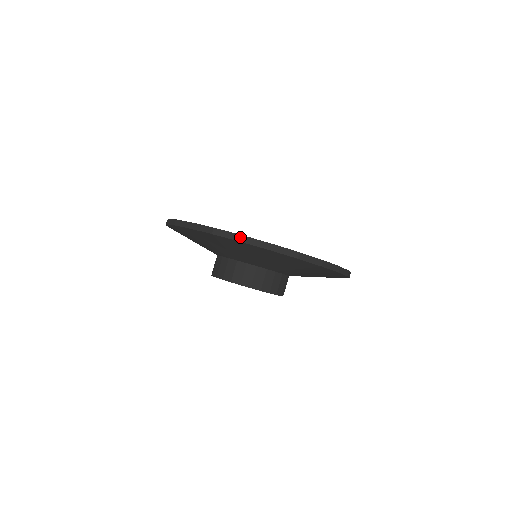
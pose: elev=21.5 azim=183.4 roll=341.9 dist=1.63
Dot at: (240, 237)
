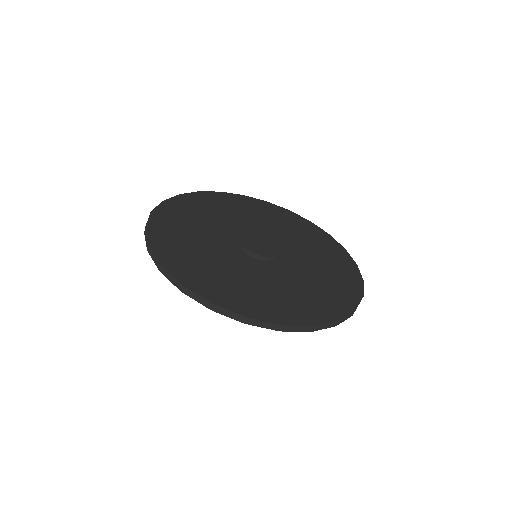
Dot at: (337, 323)
